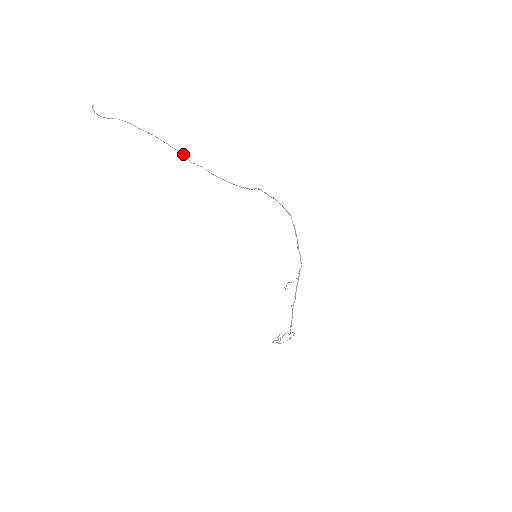
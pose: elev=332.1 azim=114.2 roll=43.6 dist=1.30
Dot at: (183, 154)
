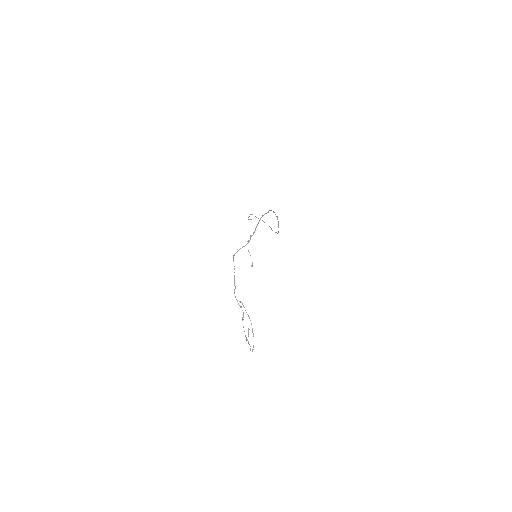
Dot at: (271, 228)
